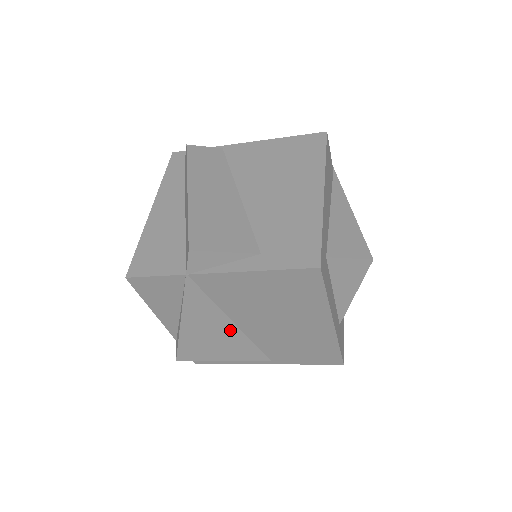
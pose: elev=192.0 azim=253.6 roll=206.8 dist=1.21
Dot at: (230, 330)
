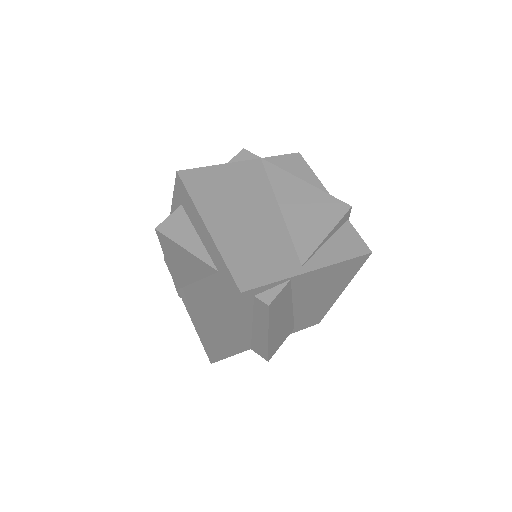
Dot at: occluded
